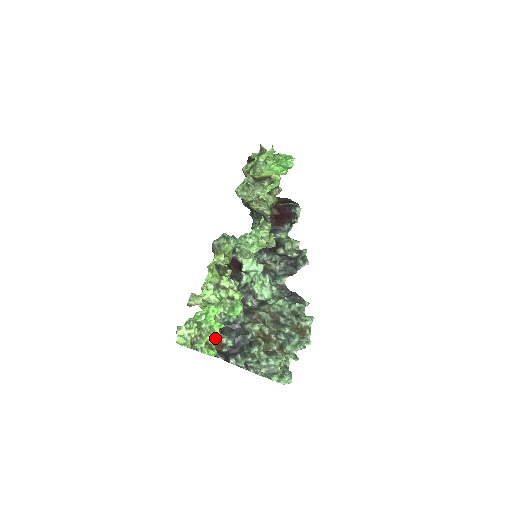
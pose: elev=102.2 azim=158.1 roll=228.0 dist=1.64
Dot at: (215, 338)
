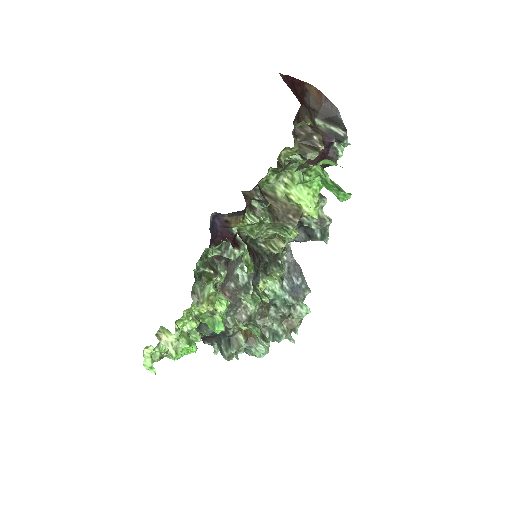
Dot at: occluded
